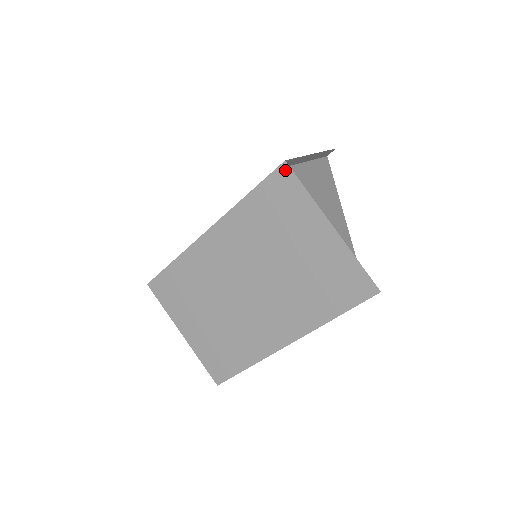
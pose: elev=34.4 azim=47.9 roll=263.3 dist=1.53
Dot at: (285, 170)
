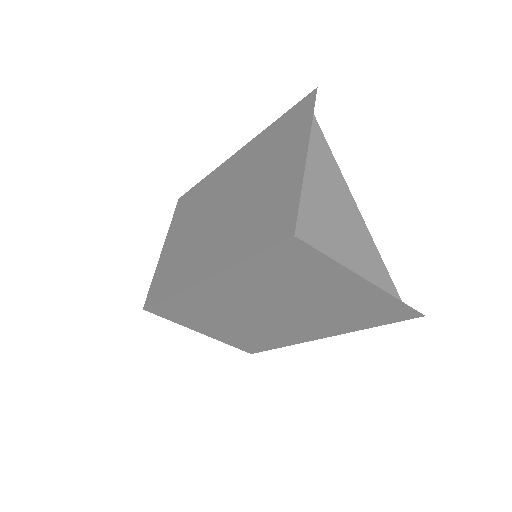
Dot at: (296, 243)
